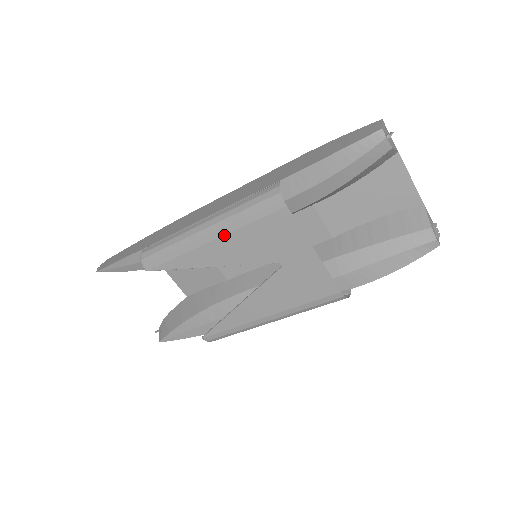
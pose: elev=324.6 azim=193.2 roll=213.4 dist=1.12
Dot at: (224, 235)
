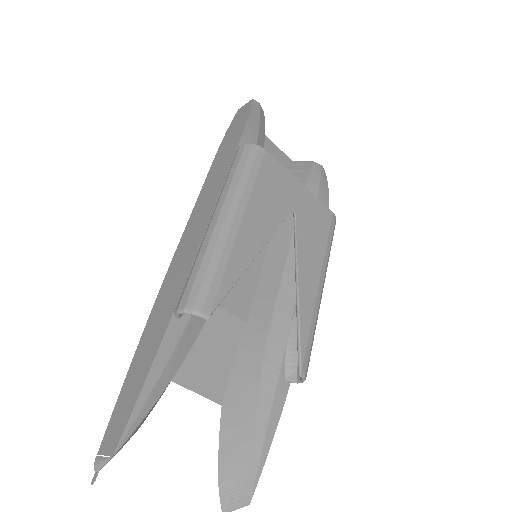
Dot at: (246, 207)
